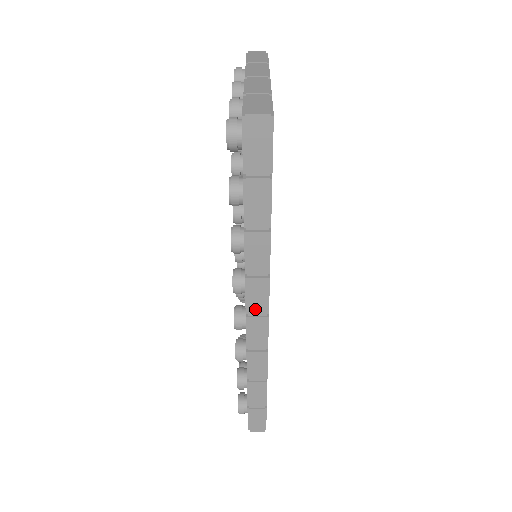
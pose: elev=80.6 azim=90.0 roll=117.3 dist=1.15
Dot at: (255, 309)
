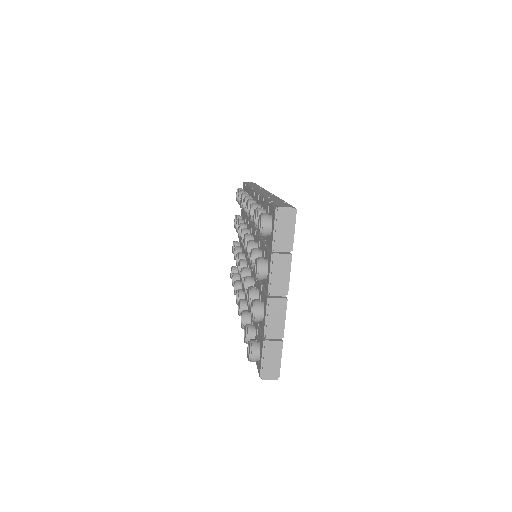
Dot at: occluded
